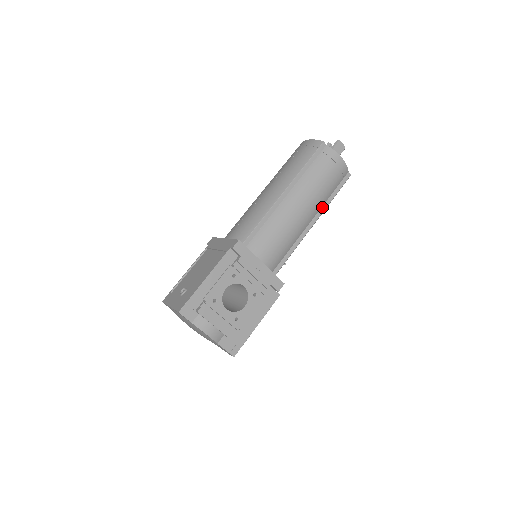
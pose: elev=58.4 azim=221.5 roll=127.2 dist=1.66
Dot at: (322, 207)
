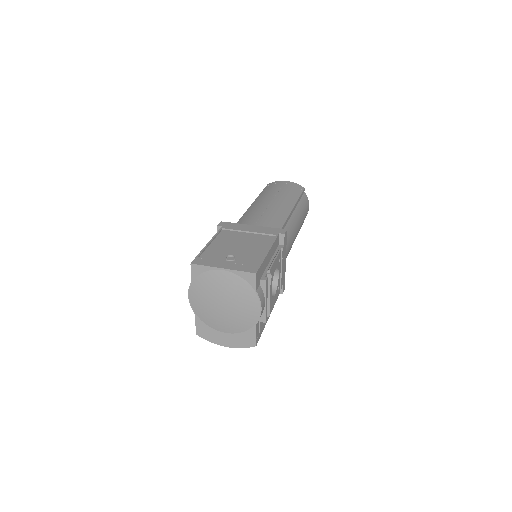
Dot at: occluded
